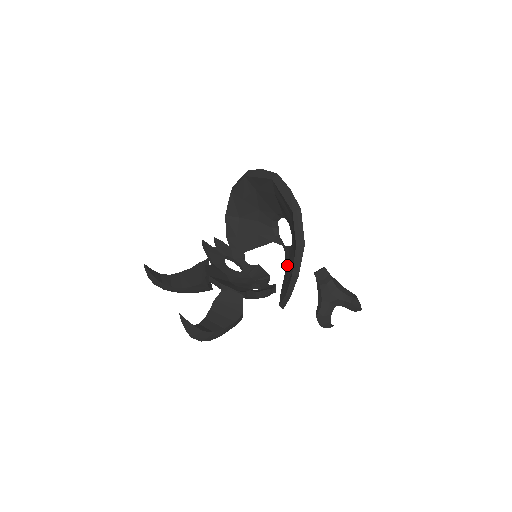
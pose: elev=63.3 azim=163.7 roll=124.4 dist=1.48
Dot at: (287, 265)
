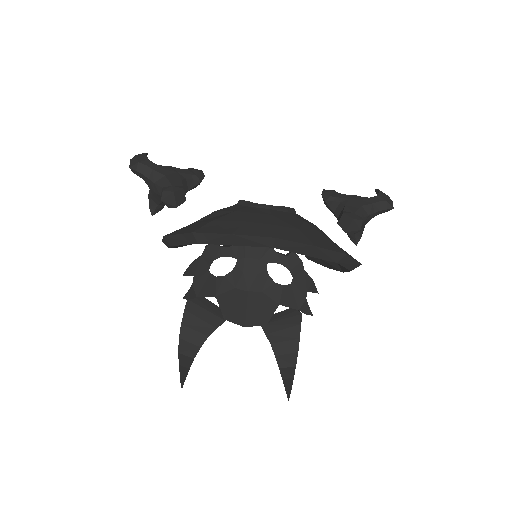
Dot at: occluded
